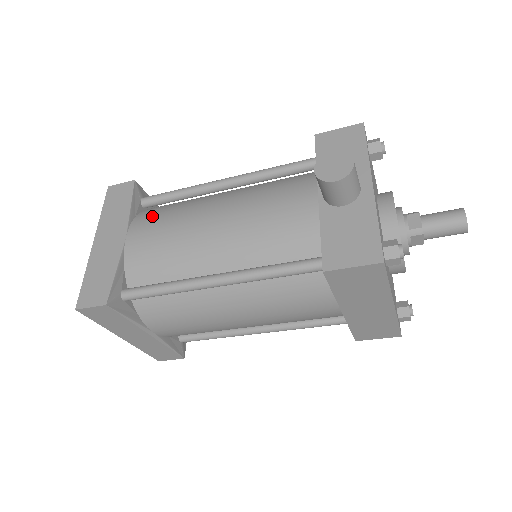
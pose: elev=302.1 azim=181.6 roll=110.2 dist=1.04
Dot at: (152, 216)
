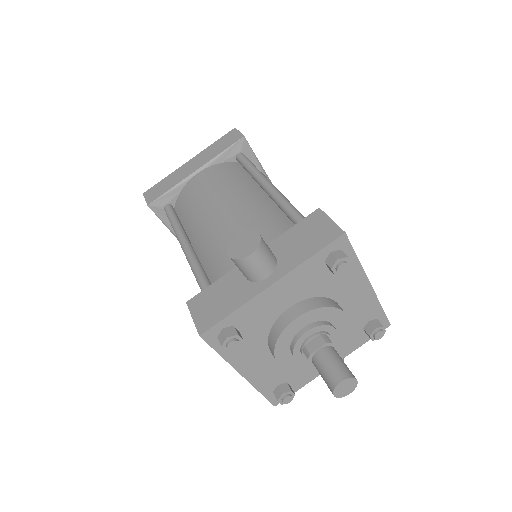
Dot at: (220, 172)
